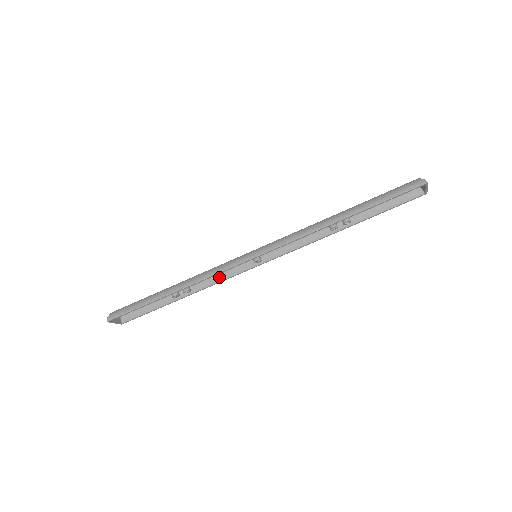
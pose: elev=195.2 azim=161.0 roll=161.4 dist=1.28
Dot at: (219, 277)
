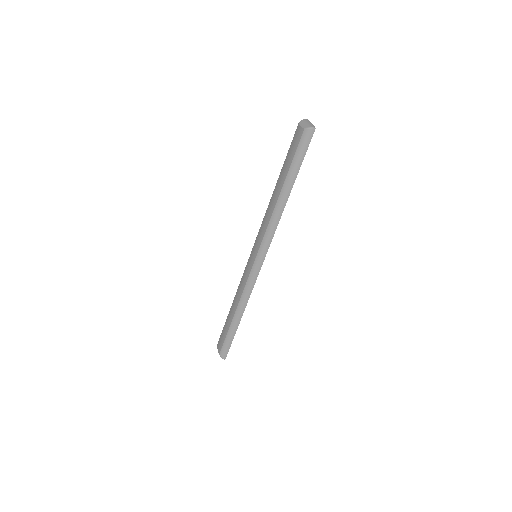
Dot at: occluded
